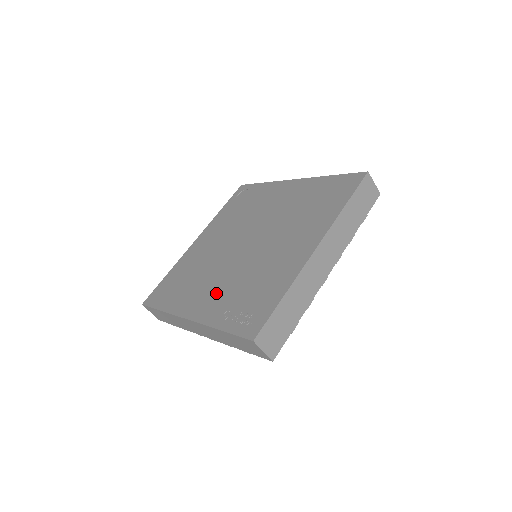
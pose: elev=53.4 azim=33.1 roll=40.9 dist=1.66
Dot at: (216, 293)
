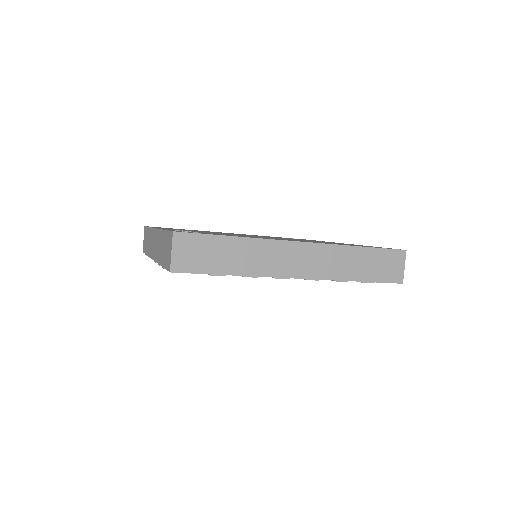
Dot at: occluded
